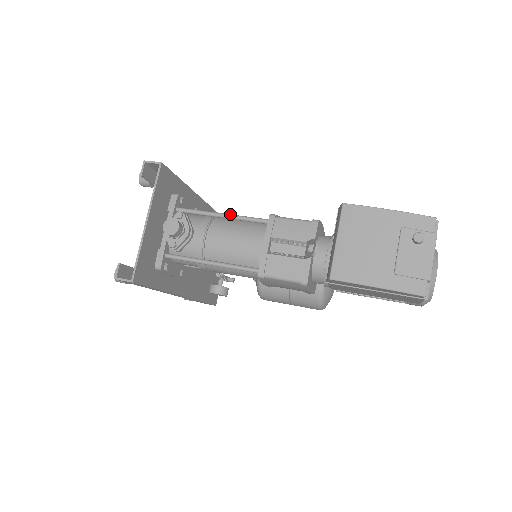
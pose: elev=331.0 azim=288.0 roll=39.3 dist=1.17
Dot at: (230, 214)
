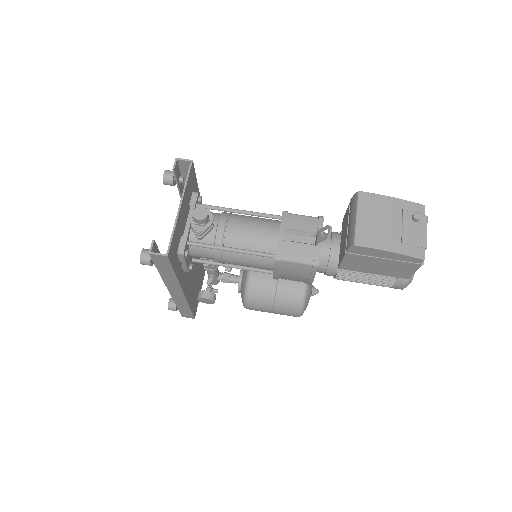
Dot at: occluded
